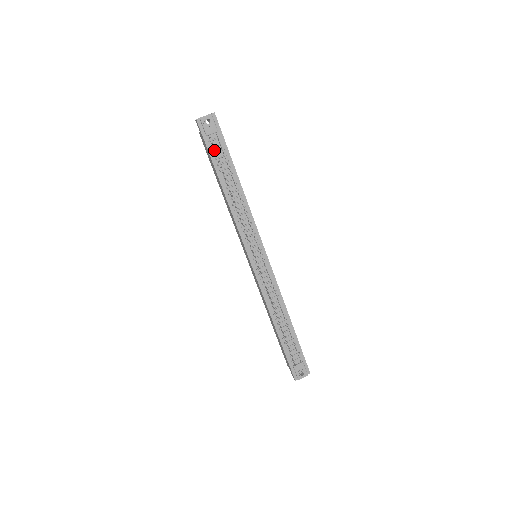
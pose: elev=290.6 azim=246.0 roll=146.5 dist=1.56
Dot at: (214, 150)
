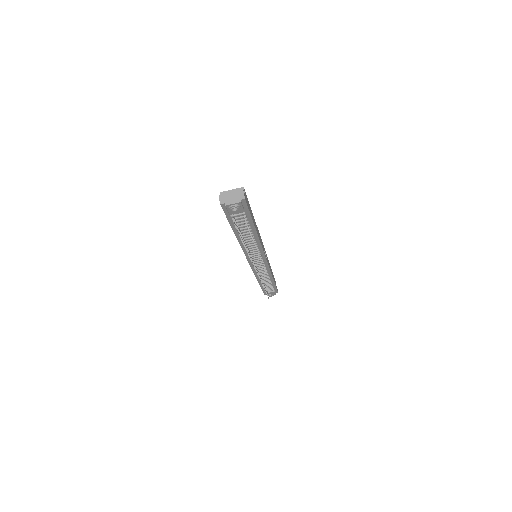
Dot at: occluded
